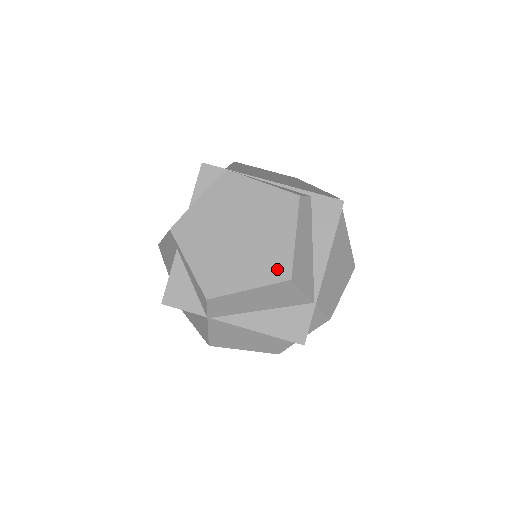
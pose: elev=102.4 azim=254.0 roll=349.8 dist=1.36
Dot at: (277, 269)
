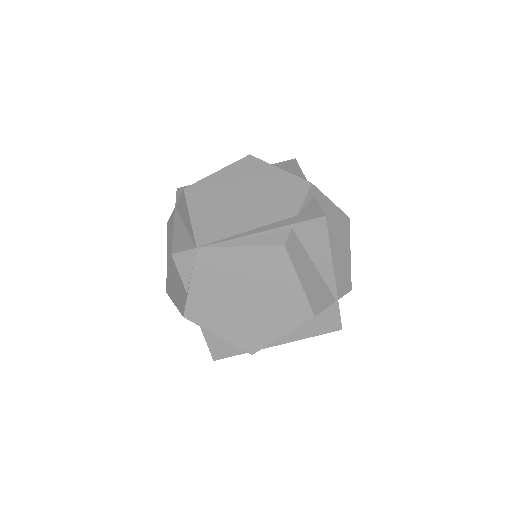
Dot at: (298, 313)
